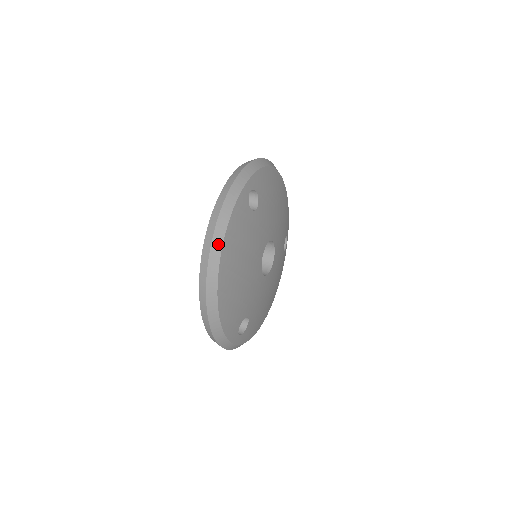
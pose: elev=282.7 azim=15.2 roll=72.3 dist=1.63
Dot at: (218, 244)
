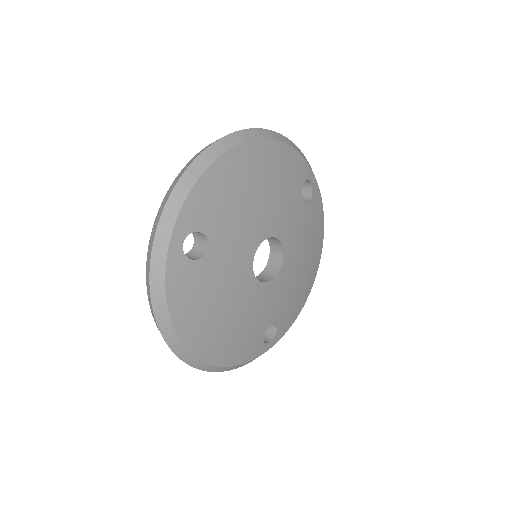
Dot at: (169, 331)
